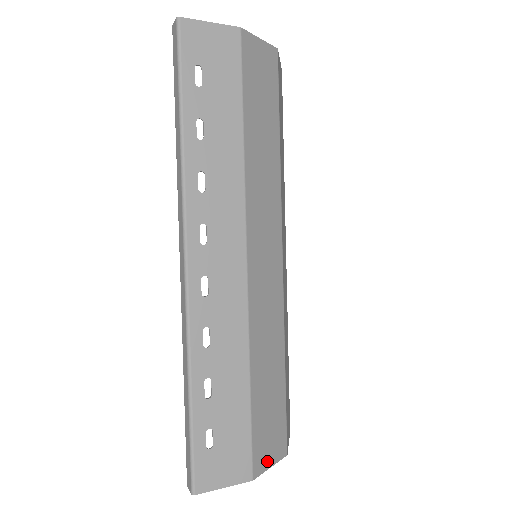
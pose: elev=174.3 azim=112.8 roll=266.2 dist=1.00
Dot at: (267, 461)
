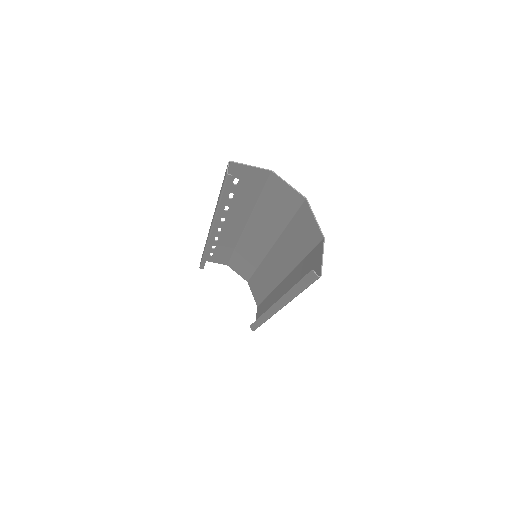
Dot at: (284, 185)
